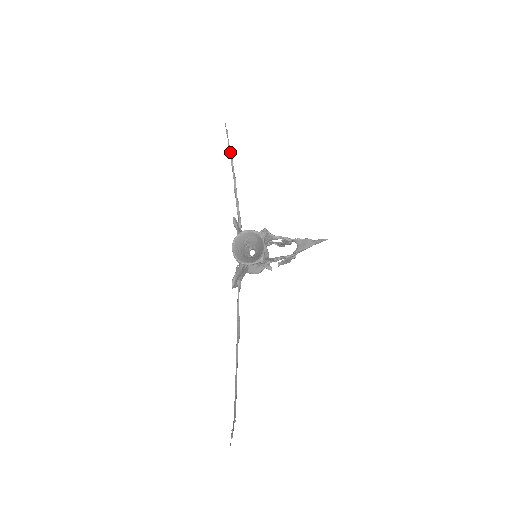
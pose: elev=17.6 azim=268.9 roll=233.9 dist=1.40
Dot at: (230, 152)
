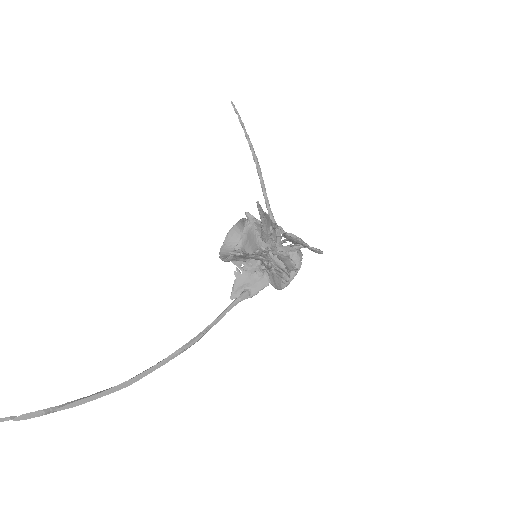
Dot at: (246, 134)
